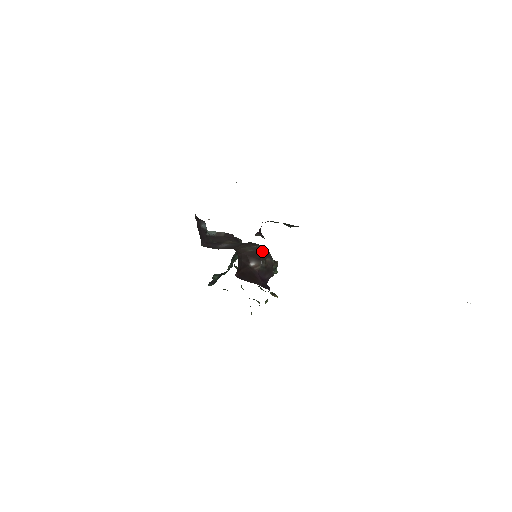
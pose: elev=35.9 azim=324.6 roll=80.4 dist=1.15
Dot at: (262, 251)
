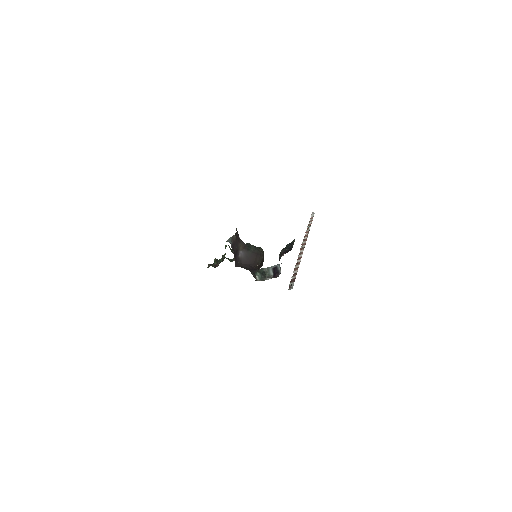
Dot at: (263, 257)
